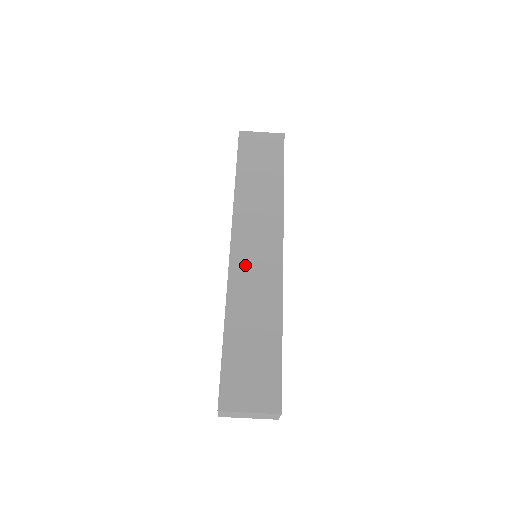
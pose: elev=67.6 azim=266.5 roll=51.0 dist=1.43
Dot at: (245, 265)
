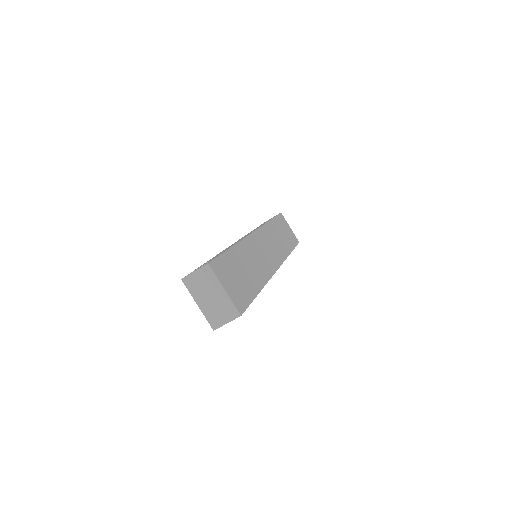
Dot at: (258, 245)
